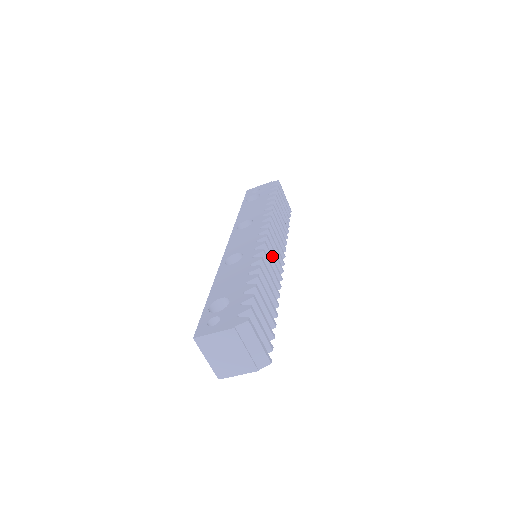
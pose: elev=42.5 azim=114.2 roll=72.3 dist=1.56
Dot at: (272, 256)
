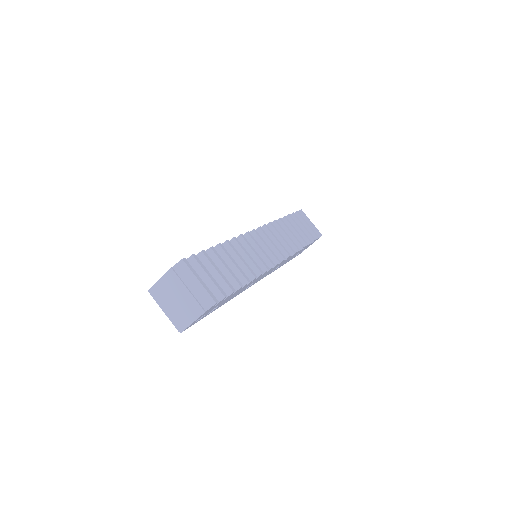
Dot at: occluded
